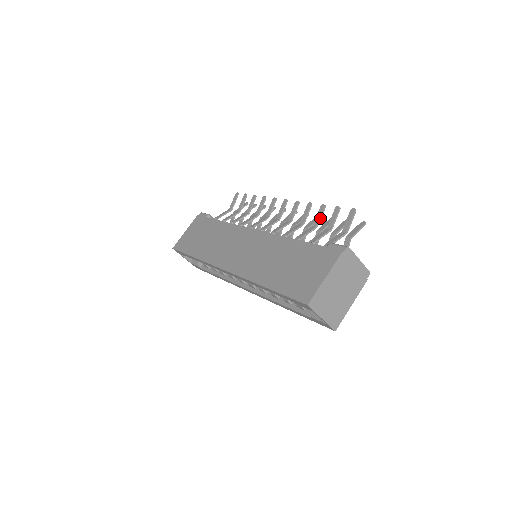
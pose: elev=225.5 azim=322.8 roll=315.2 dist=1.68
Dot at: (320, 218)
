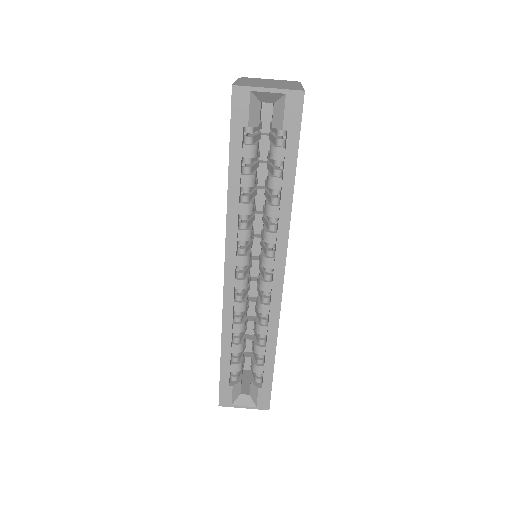
Dot at: occluded
